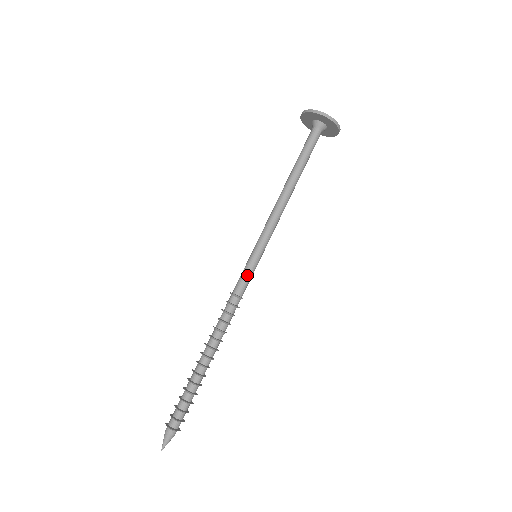
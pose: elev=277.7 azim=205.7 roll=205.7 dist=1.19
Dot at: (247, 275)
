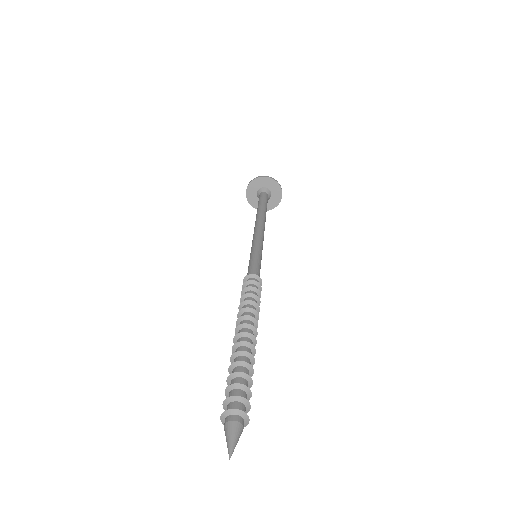
Dot at: (254, 263)
